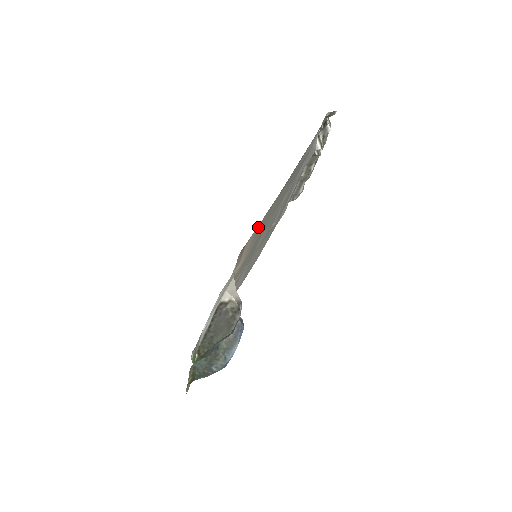
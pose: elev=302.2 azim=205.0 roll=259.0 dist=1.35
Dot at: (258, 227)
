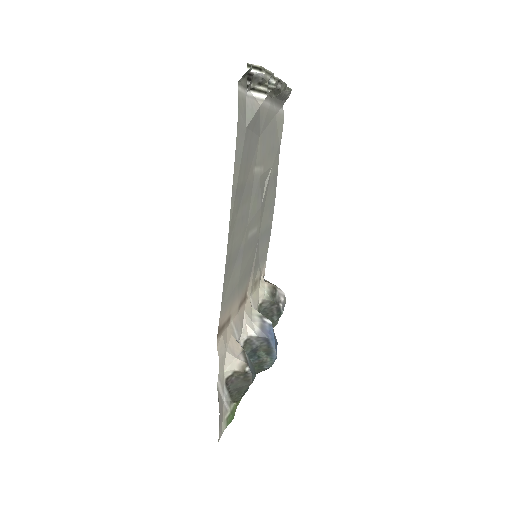
Dot at: (224, 296)
